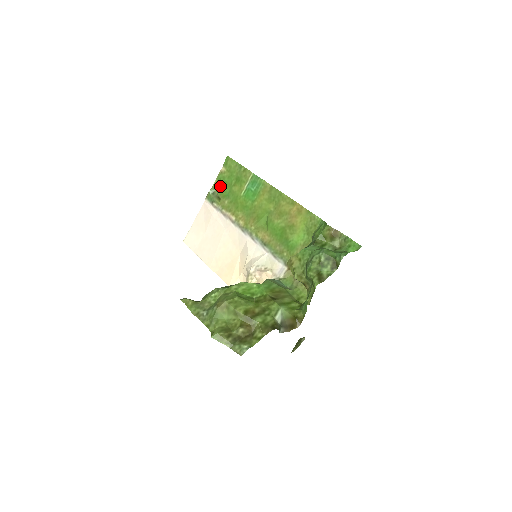
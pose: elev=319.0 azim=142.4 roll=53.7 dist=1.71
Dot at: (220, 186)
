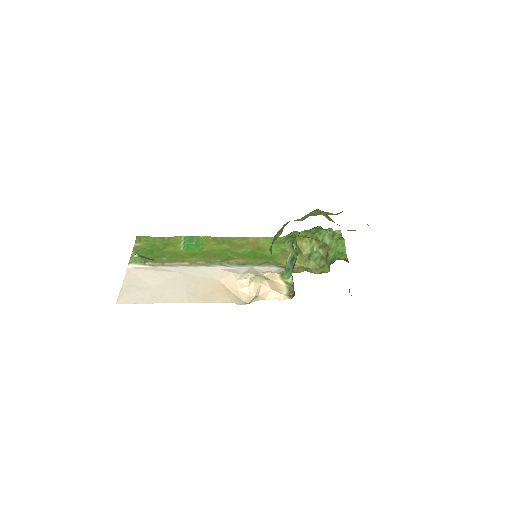
Dot at: (144, 253)
